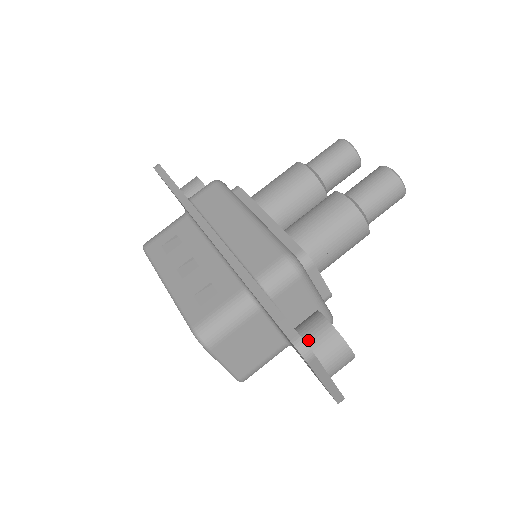
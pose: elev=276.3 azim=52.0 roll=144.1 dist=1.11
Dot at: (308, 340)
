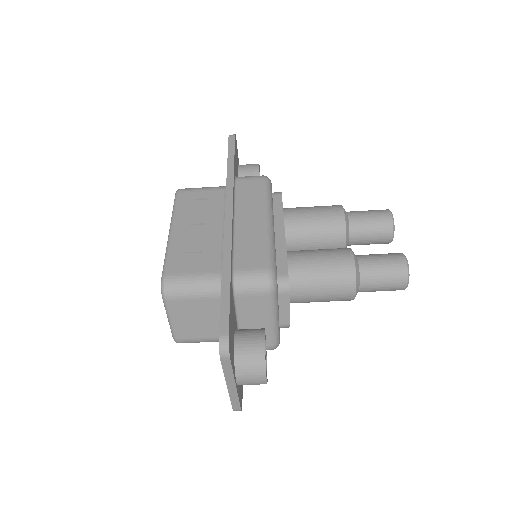
Dot at: (239, 345)
